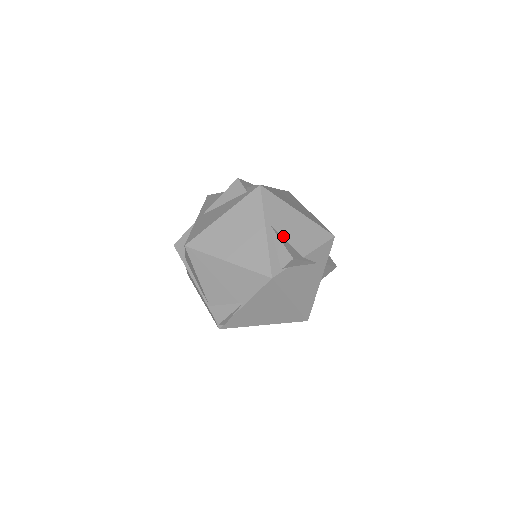
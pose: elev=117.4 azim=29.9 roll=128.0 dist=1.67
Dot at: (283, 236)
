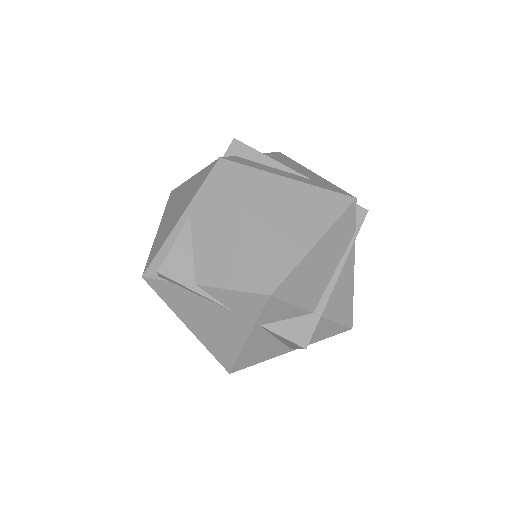
Dot at: (194, 240)
